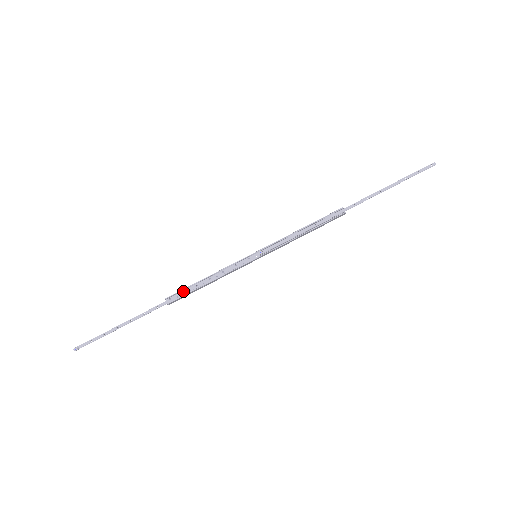
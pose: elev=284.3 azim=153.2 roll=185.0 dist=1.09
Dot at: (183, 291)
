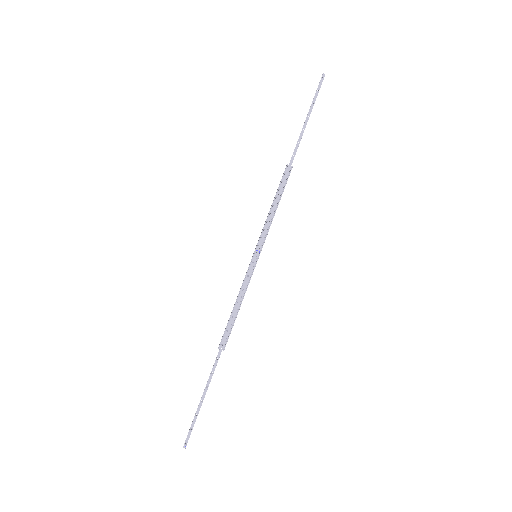
Dot at: (226, 330)
